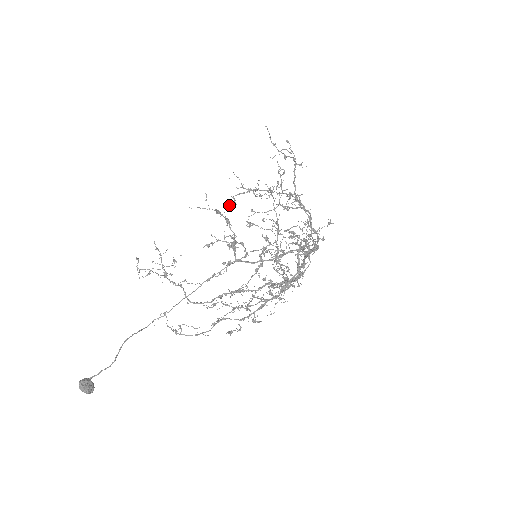
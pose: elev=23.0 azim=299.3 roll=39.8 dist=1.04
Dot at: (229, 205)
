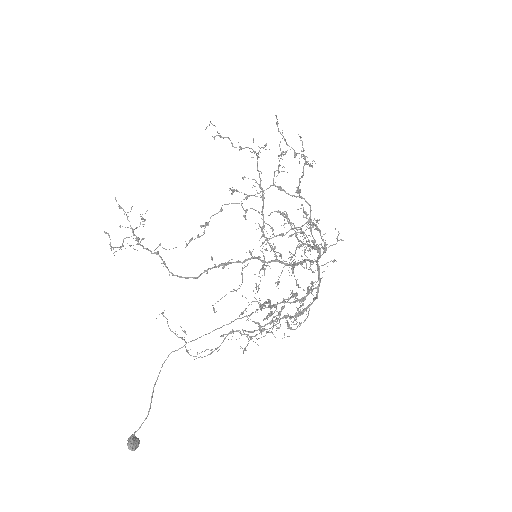
Dot at: occluded
